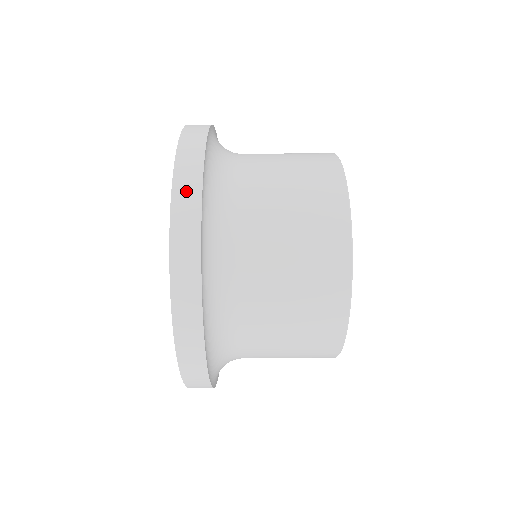
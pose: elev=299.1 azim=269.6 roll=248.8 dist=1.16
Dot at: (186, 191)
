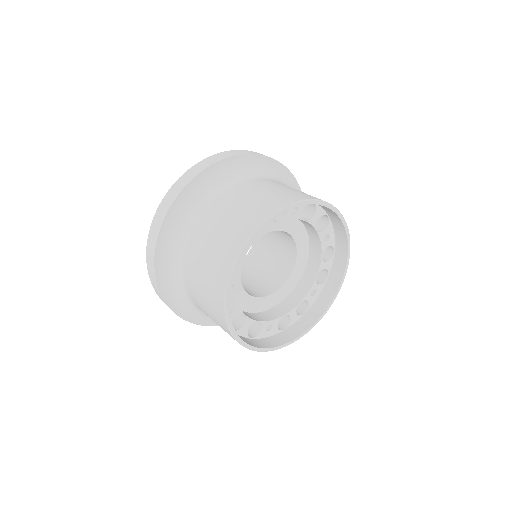
Dot at: (156, 224)
